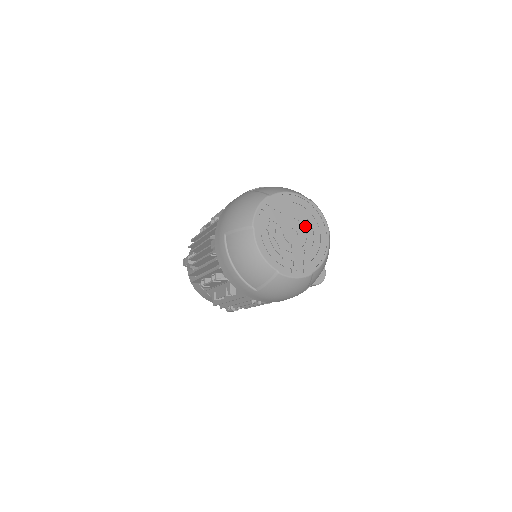
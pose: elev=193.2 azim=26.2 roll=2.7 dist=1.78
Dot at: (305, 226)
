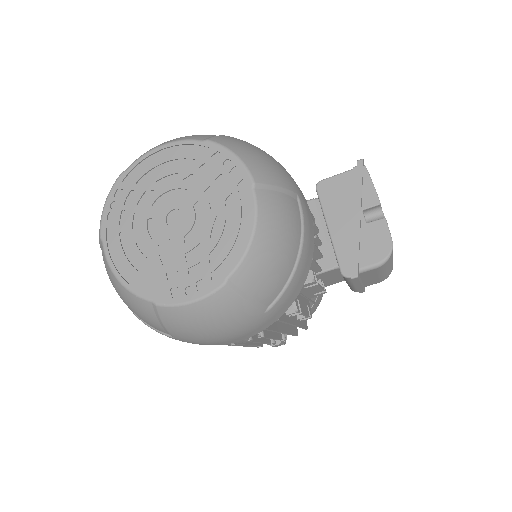
Dot at: (197, 194)
